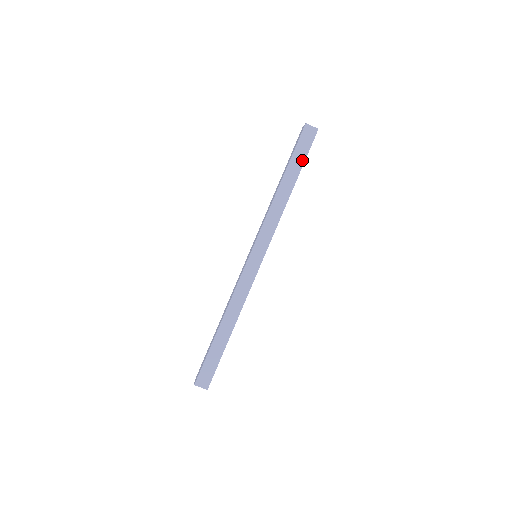
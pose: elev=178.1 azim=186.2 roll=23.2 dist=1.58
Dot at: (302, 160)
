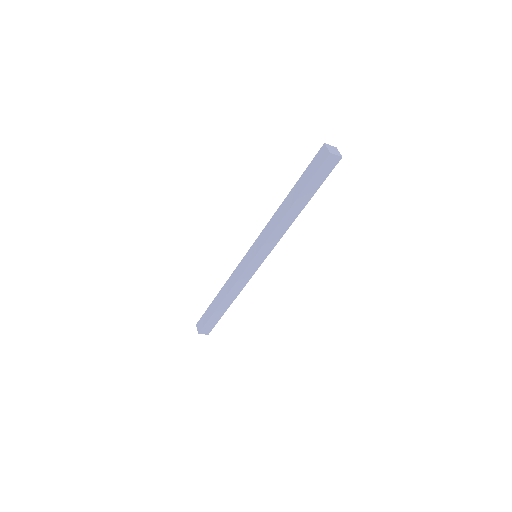
Dot at: (317, 187)
